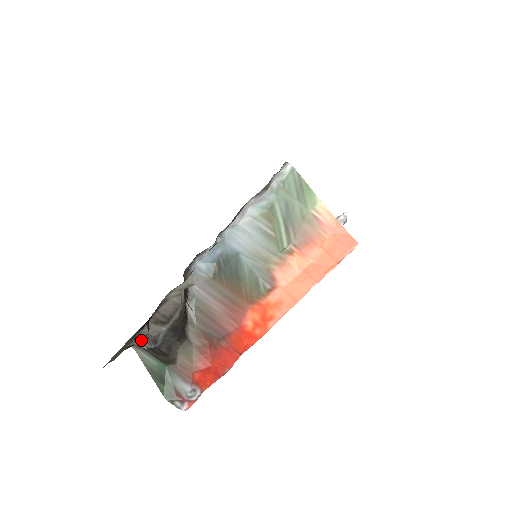
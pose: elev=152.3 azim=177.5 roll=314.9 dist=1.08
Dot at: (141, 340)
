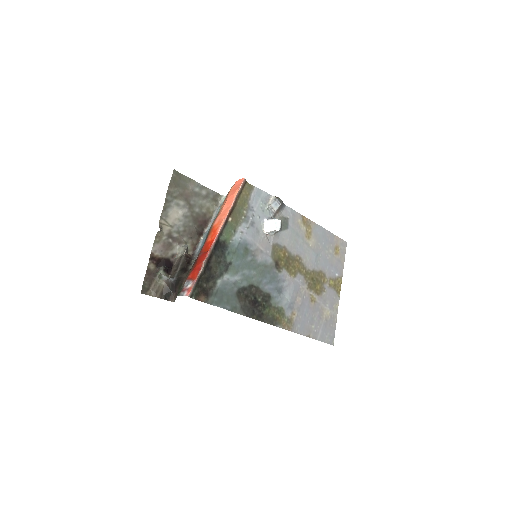
Dot at: (164, 278)
